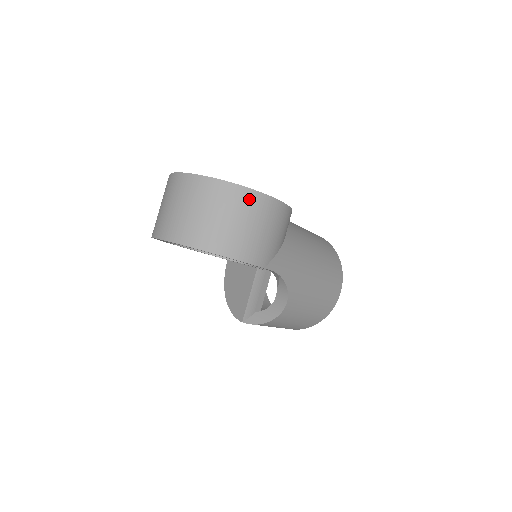
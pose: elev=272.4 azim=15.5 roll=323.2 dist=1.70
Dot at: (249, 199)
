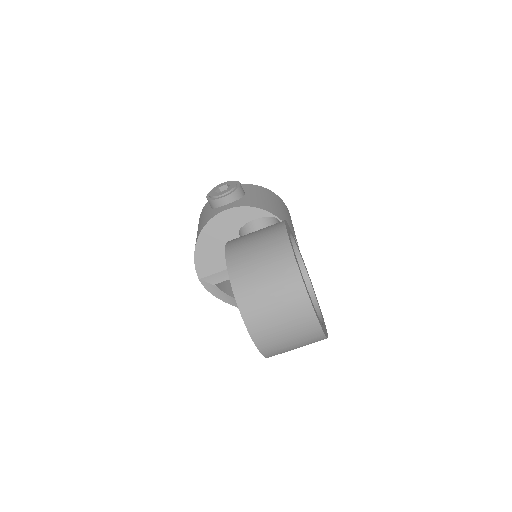
Dot at: occluded
